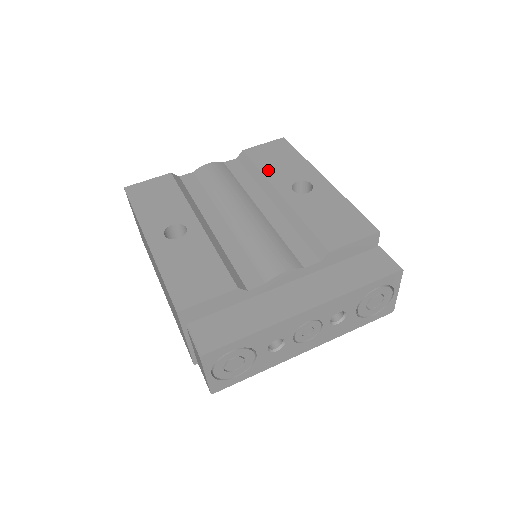
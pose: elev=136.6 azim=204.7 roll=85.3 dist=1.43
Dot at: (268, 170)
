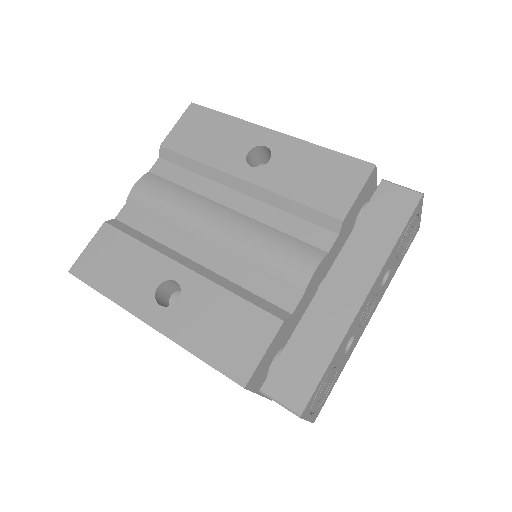
Dot at: (207, 156)
